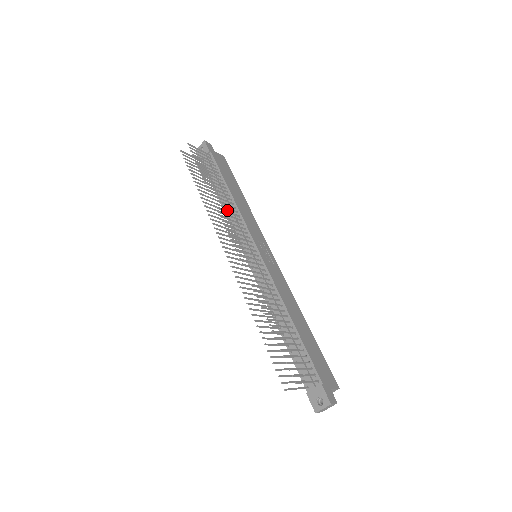
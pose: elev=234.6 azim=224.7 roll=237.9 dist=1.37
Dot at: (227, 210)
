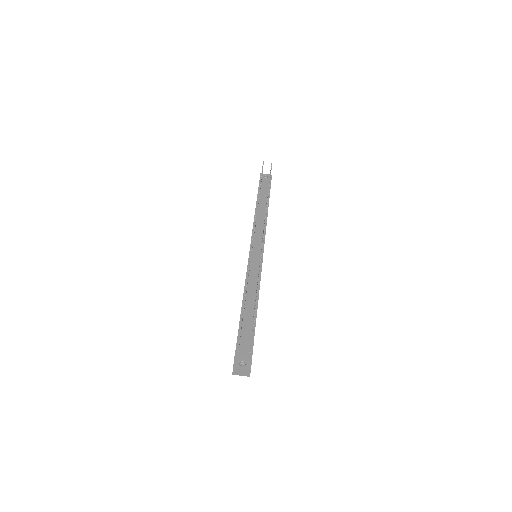
Dot at: (257, 218)
